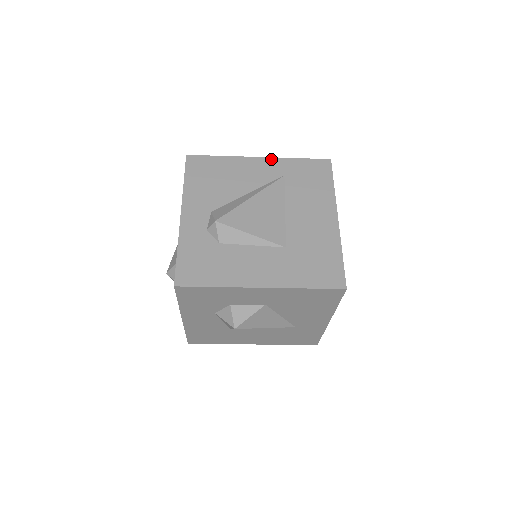
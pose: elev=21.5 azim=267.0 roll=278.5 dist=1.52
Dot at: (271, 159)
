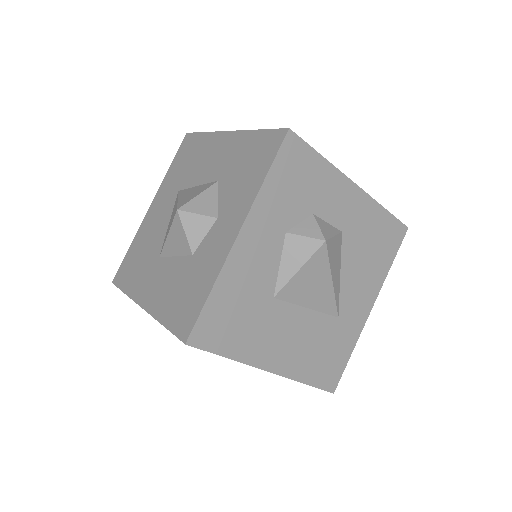
Dot at: occluded
